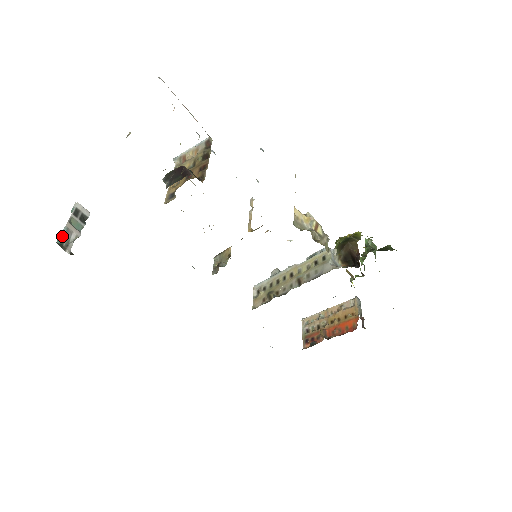
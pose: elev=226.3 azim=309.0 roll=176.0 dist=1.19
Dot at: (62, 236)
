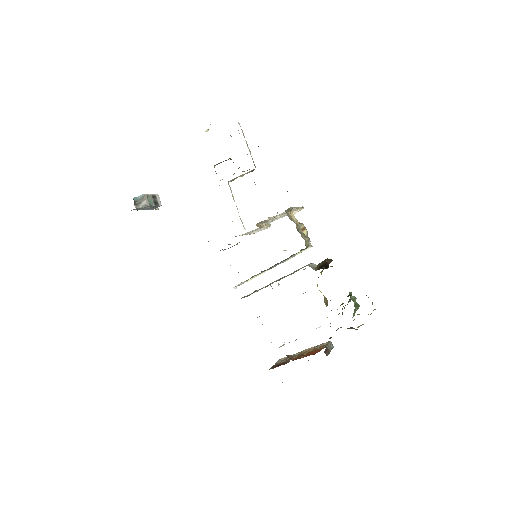
Dot at: (138, 198)
